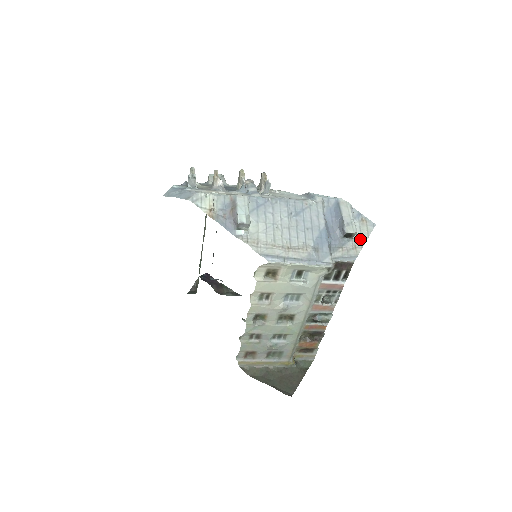
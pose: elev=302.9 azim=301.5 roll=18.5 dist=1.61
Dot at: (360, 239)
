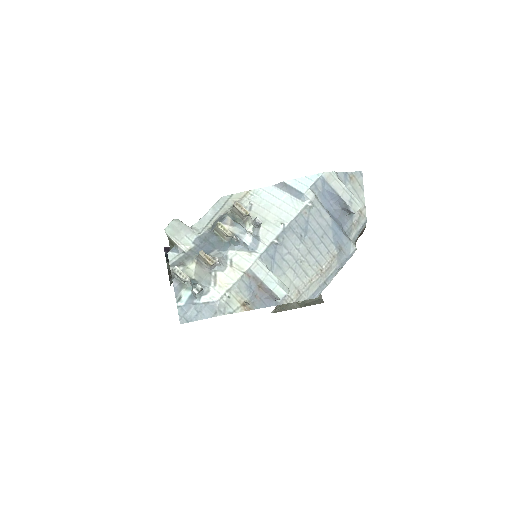
Dot at: (359, 200)
